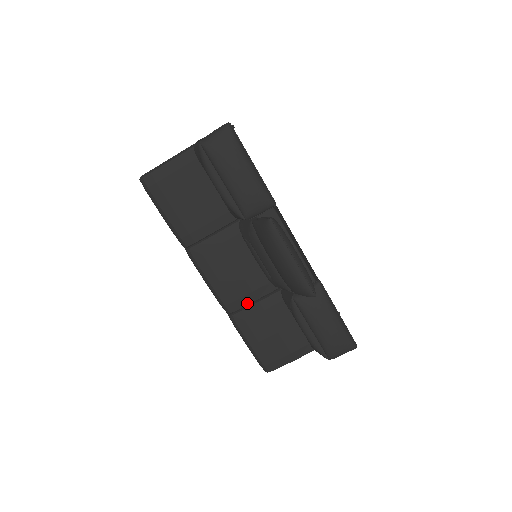
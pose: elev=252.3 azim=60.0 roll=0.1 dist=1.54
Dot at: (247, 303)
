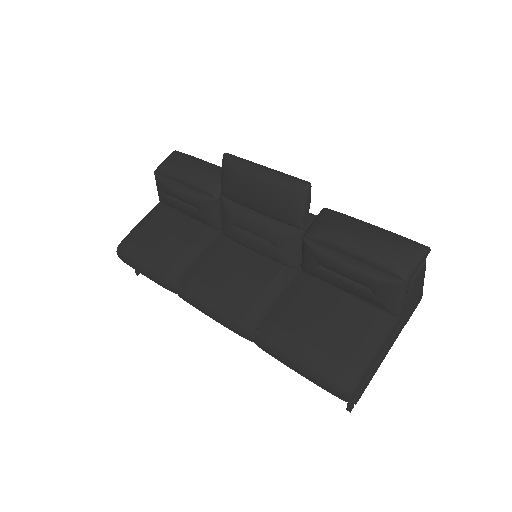
Dot at: (268, 304)
